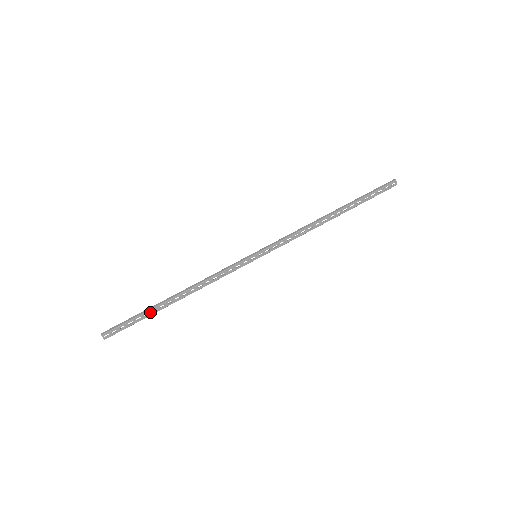
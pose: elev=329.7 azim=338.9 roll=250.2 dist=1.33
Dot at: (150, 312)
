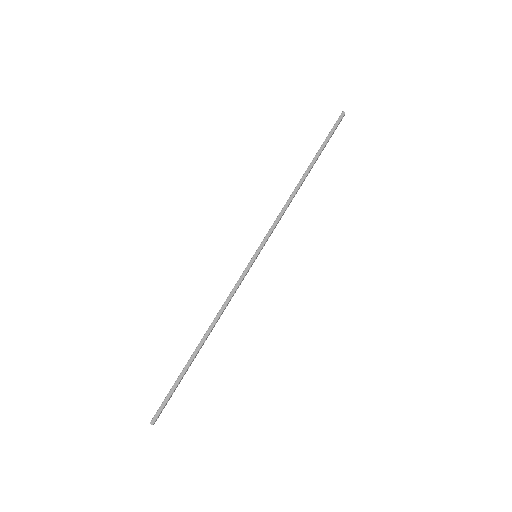
Dot at: (186, 371)
